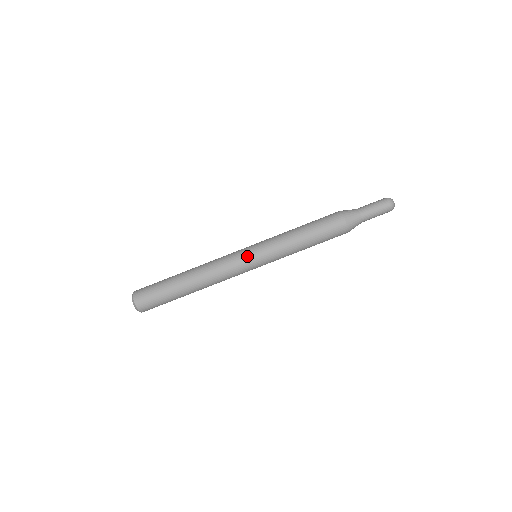
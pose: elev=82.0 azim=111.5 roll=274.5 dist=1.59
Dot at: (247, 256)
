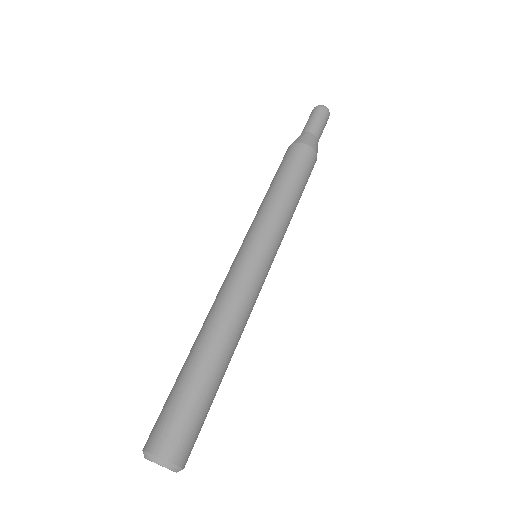
Dot at: (256, 258)
